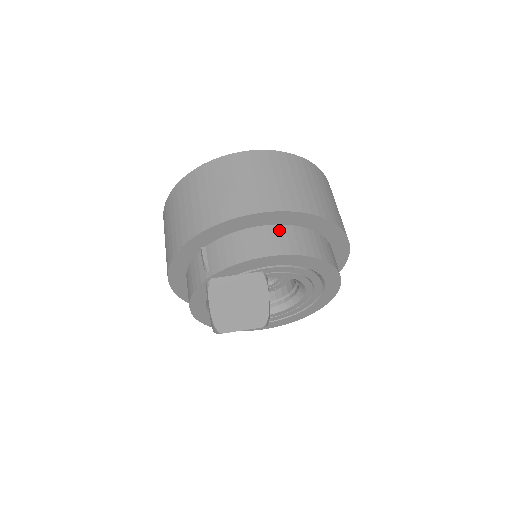
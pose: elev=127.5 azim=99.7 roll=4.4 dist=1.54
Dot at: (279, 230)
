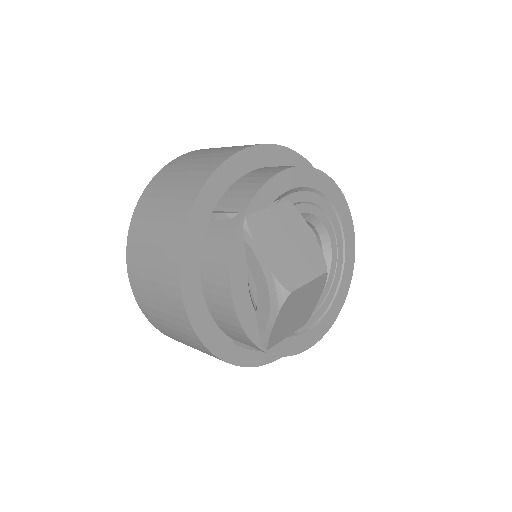
Dot at: occluded
